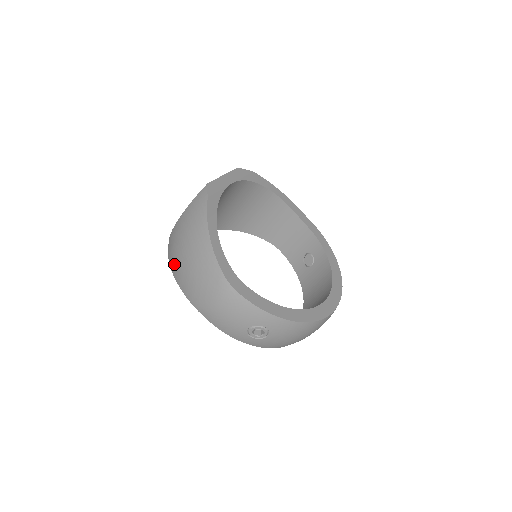
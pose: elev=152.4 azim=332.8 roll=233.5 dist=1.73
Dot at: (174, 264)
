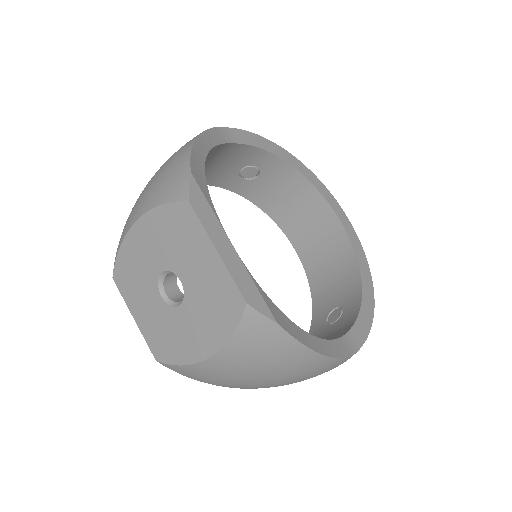
Dot at: occluded
